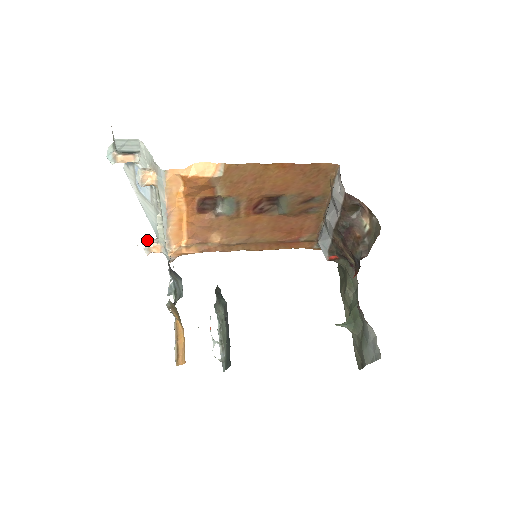
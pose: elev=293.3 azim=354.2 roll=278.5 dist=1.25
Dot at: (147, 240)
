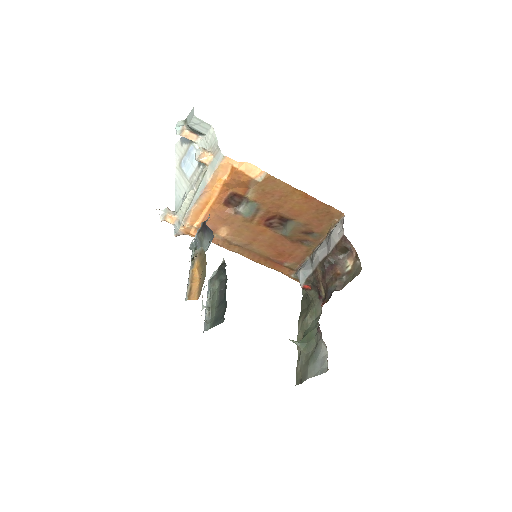
Dot at: (166, 209)
